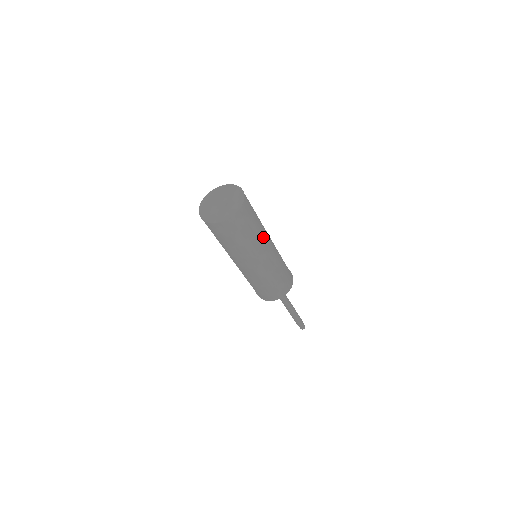
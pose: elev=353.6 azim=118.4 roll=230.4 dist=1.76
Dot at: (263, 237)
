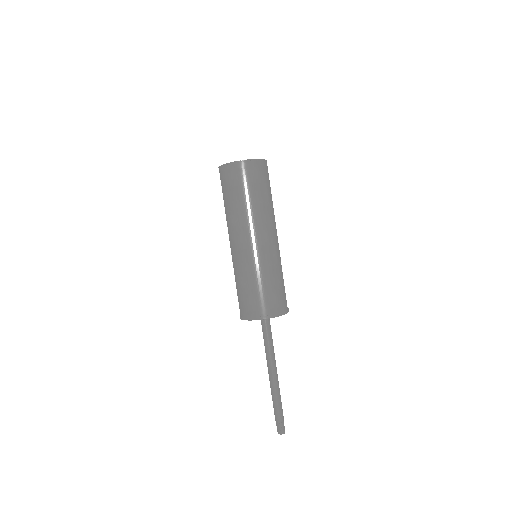
Dot at: (271, 216)
